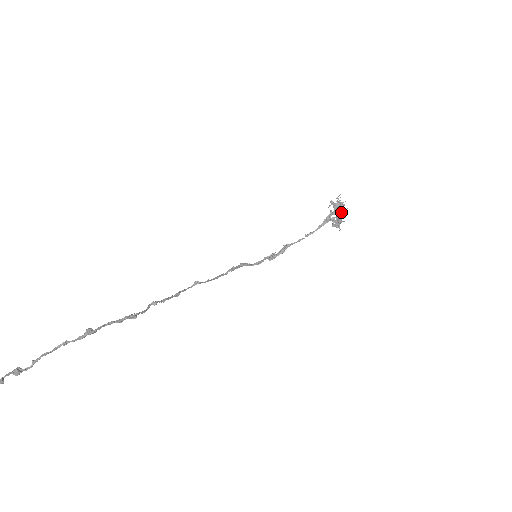
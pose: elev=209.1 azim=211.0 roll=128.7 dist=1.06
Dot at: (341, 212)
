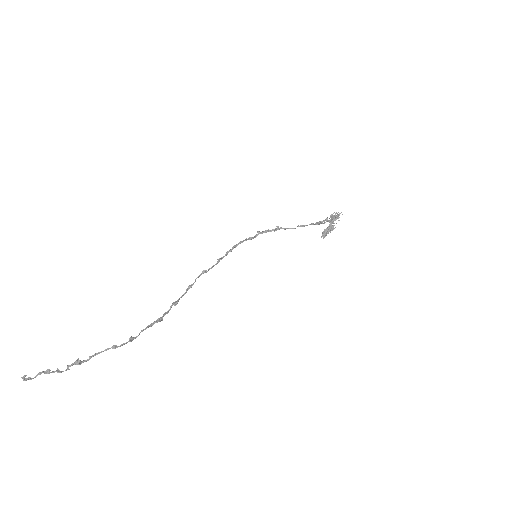
Dot at: (334, 223)
